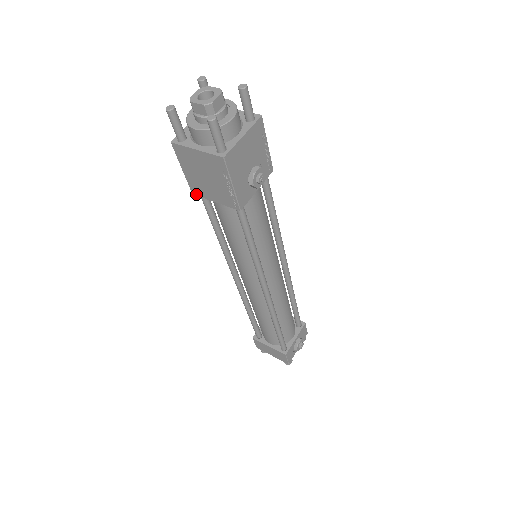
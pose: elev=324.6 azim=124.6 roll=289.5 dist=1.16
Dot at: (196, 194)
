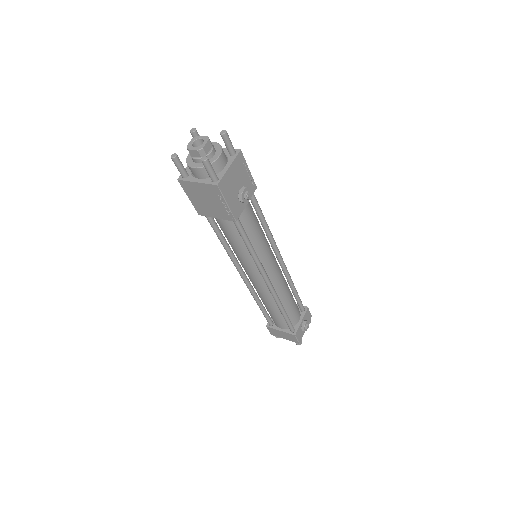
Dot at: (201, 214)
